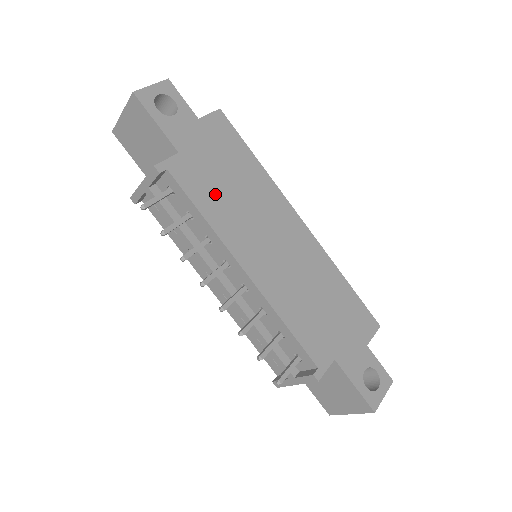
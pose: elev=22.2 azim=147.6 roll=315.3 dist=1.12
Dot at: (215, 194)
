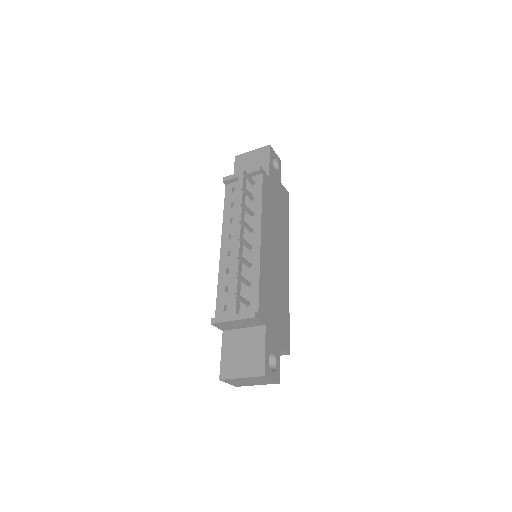
Dot at: (270, 205)
